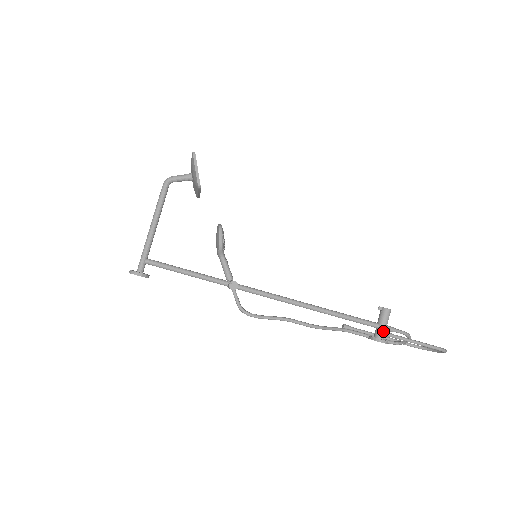
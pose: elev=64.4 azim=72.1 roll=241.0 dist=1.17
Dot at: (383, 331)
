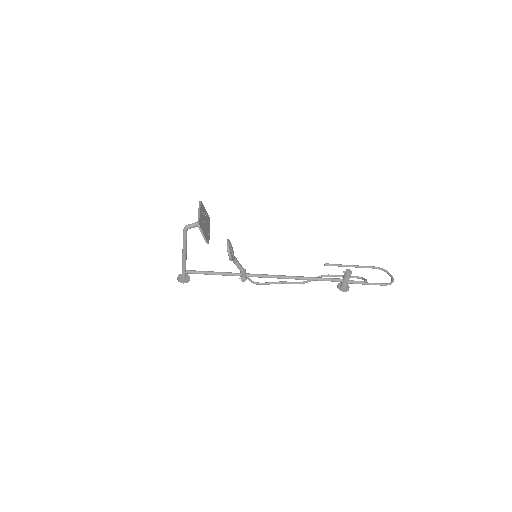
Dot at: (346, 284)
